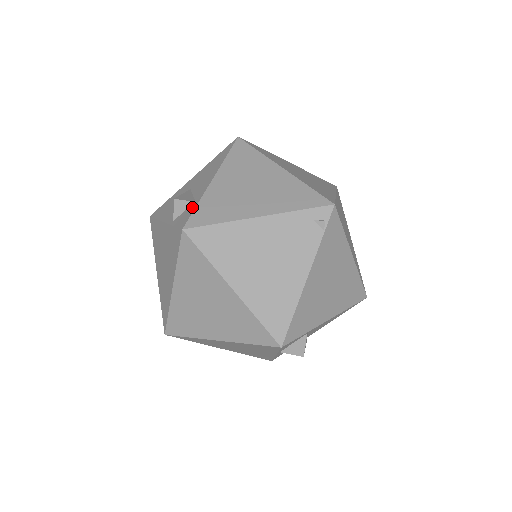
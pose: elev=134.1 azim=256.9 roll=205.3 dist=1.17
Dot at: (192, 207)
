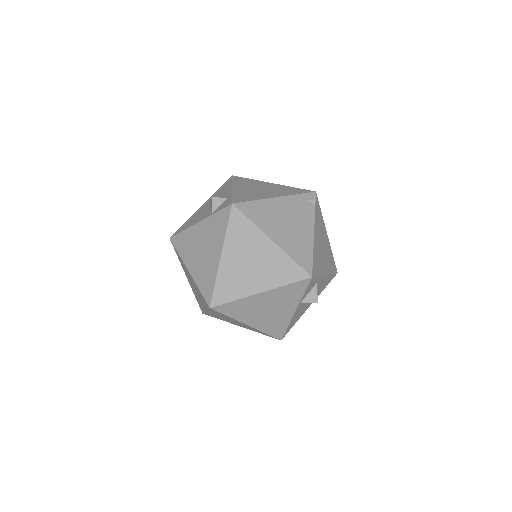
Dot at: (228, 199)
